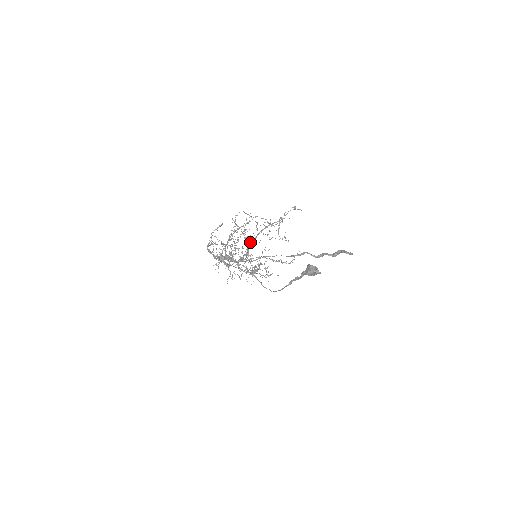
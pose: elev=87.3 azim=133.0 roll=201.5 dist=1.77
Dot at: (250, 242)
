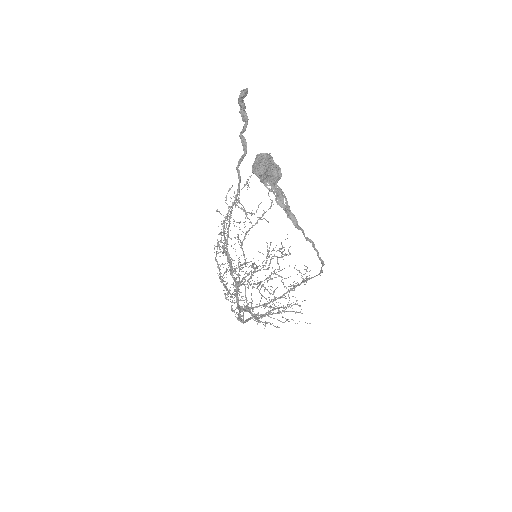
Dot at: (223, 250)
